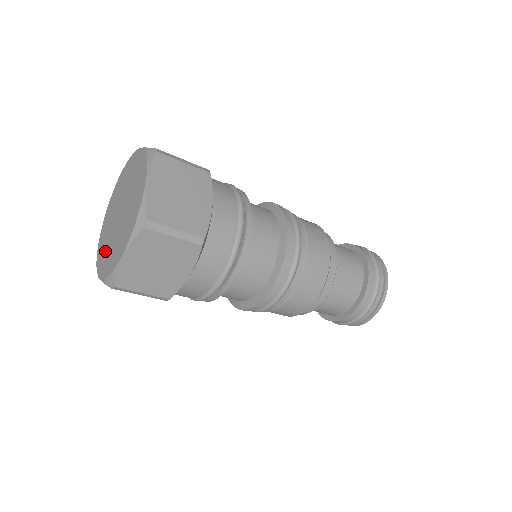
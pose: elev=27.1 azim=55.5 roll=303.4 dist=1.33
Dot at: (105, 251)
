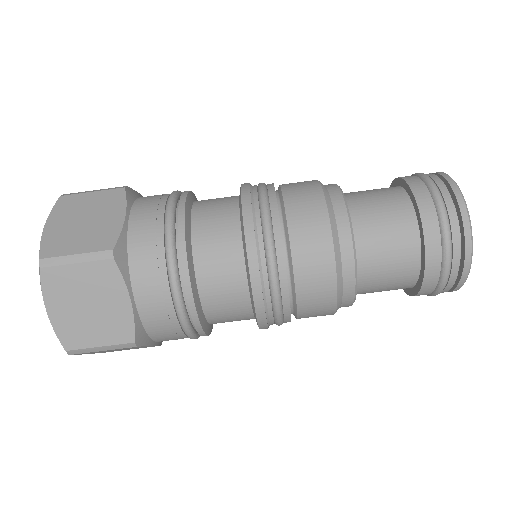
Dot at: occluded
